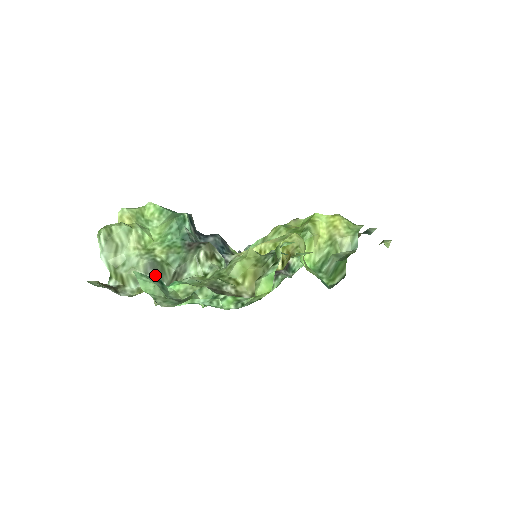
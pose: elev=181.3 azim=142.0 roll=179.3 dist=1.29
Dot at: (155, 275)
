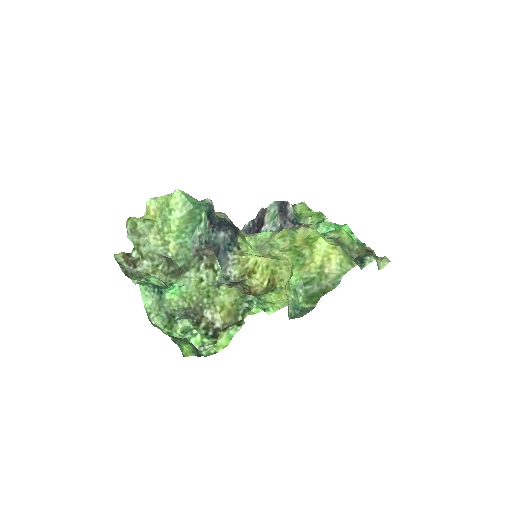
Dot at: (166, 261)
